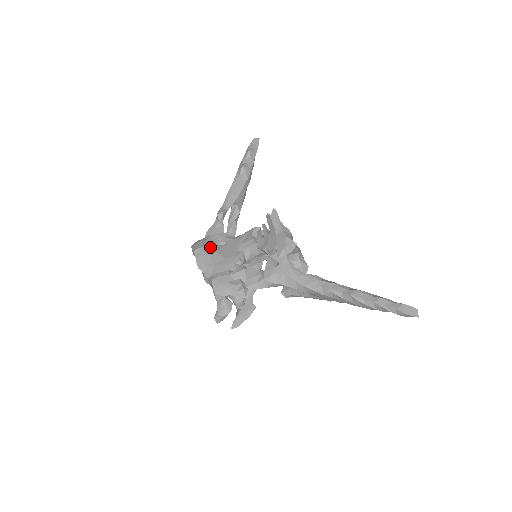
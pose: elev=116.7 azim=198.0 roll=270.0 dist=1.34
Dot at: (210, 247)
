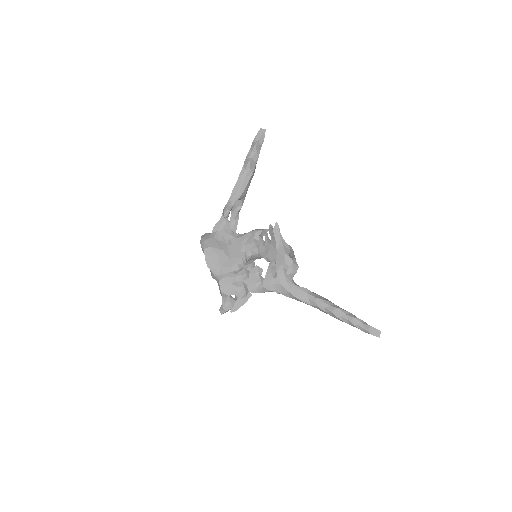
Dot at: (217, 246)
